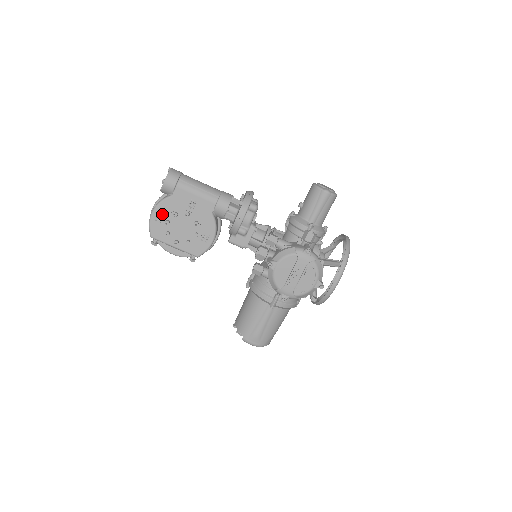
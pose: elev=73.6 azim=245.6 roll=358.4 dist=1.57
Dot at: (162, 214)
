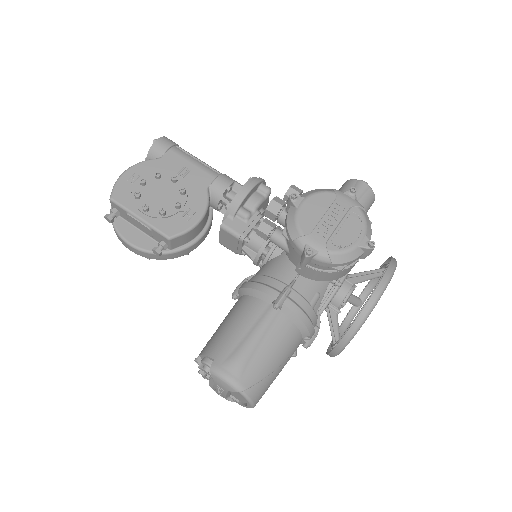
Dot at: (139, 175)
